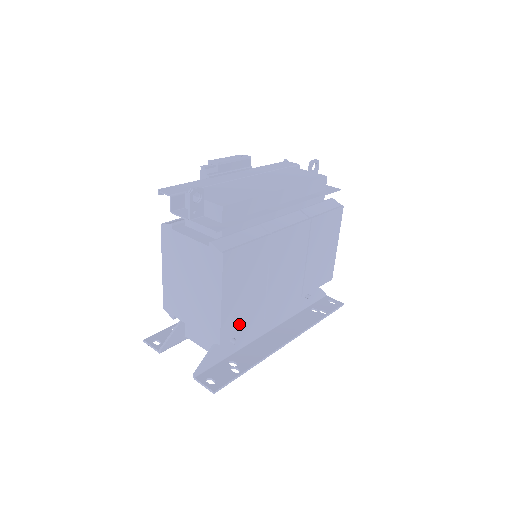
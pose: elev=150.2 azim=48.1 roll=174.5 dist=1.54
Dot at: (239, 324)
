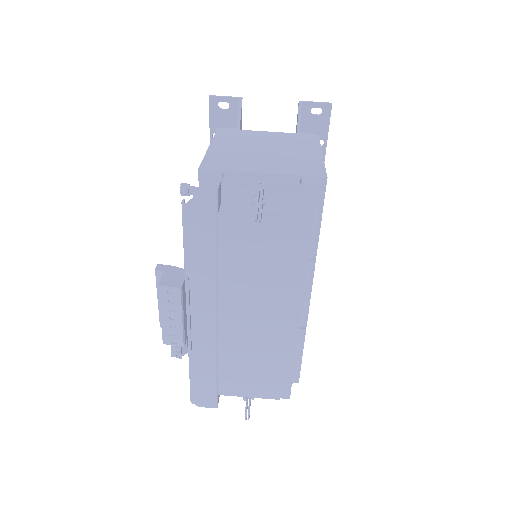
Dot at: occluded
